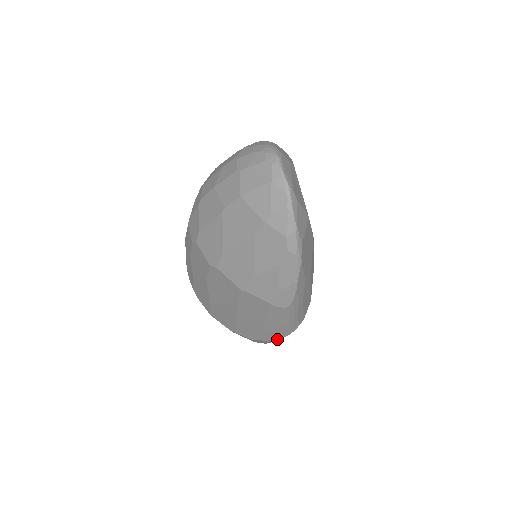
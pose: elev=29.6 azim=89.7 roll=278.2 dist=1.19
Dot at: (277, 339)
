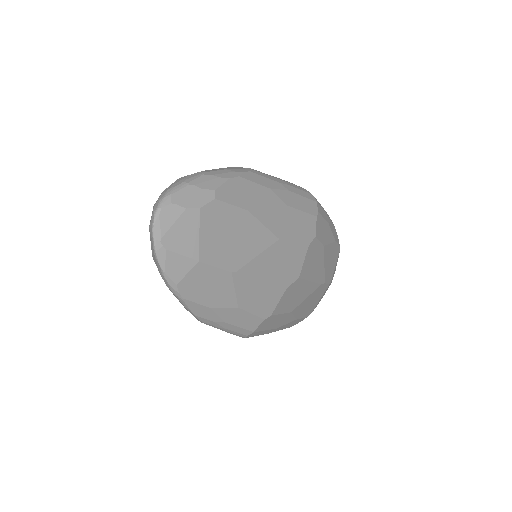
Dot at: occluded
